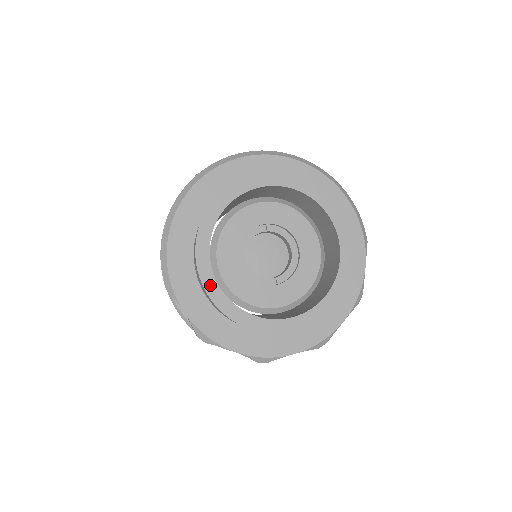
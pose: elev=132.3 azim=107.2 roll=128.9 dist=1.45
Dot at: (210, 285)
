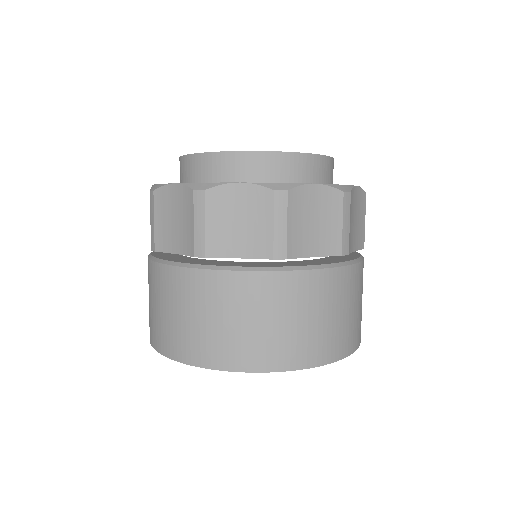
Dot at: occluded
